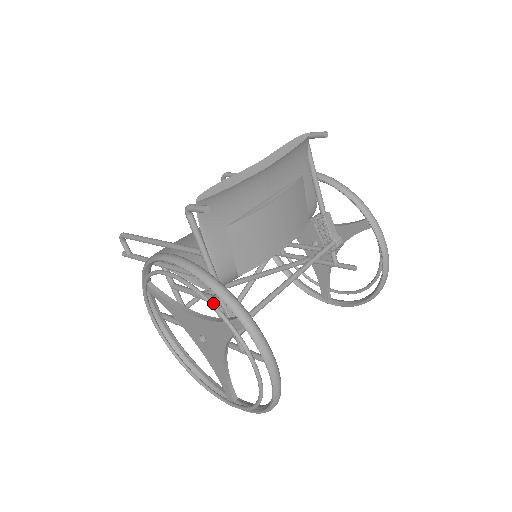
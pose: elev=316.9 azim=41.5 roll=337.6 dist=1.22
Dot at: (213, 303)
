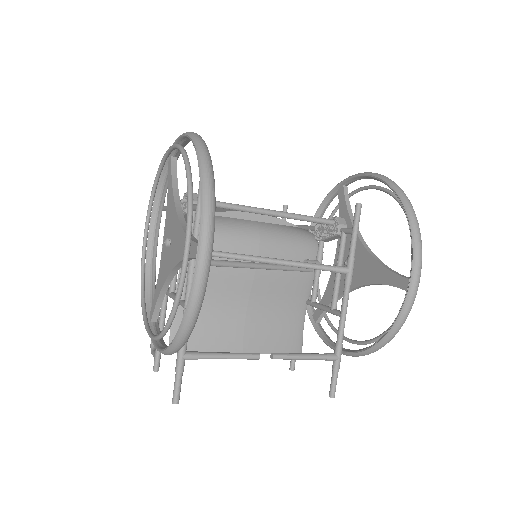
Dot at: (156, 182)
